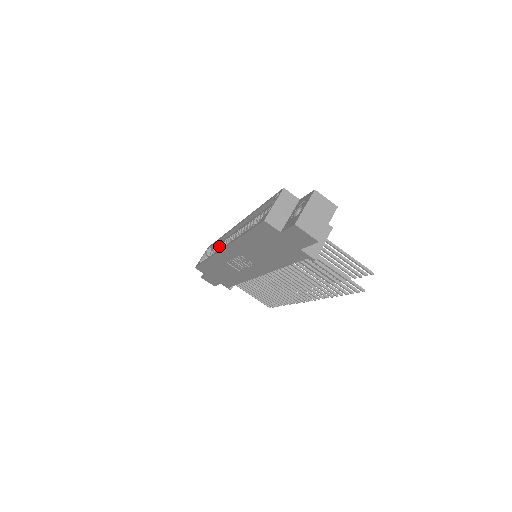
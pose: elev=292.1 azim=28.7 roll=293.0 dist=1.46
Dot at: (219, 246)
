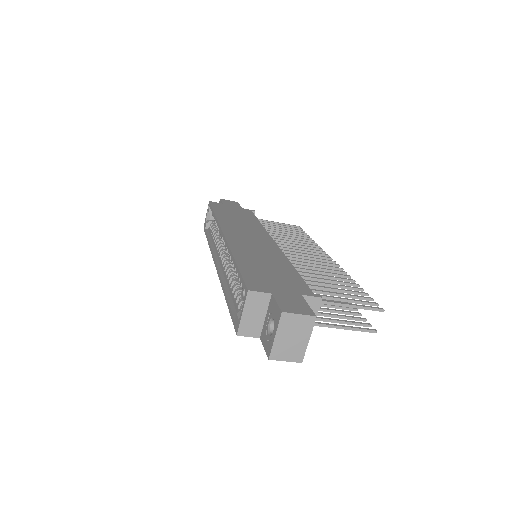
Dot at: occluded
